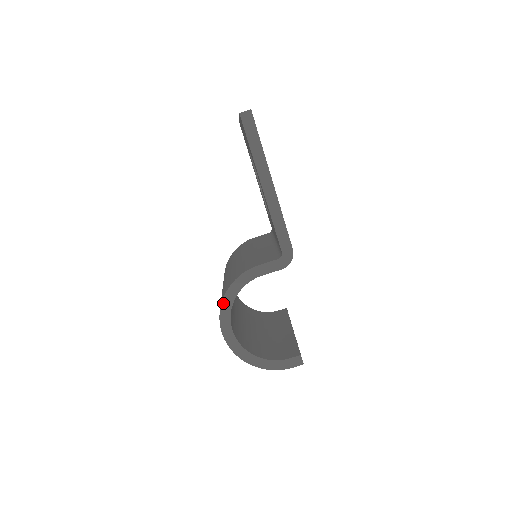
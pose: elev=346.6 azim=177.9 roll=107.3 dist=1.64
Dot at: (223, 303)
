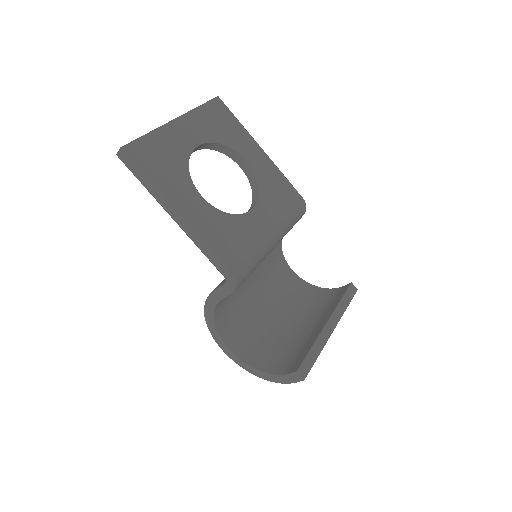
Dot at: (208, 325)
